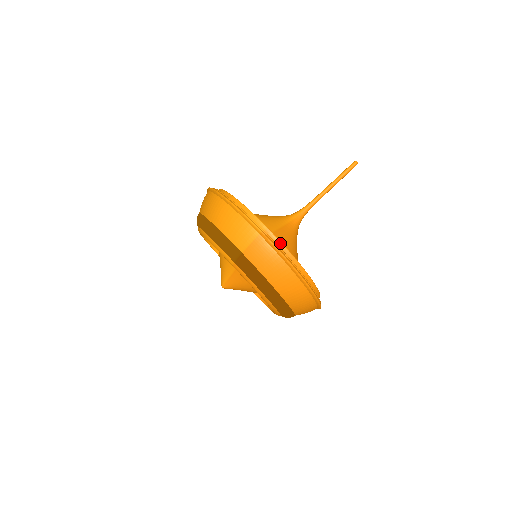
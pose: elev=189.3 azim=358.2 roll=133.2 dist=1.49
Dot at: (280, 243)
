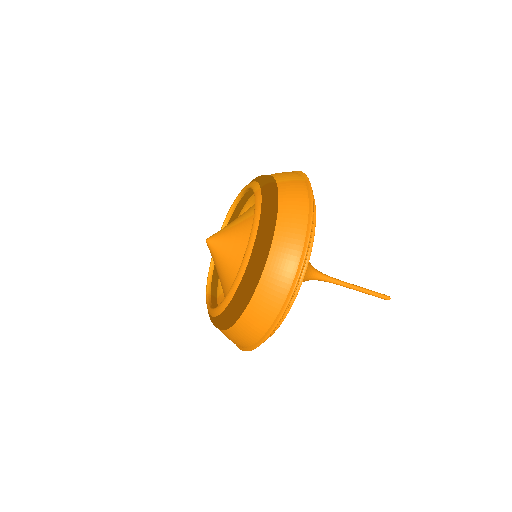
Dot at: (314, 201)
